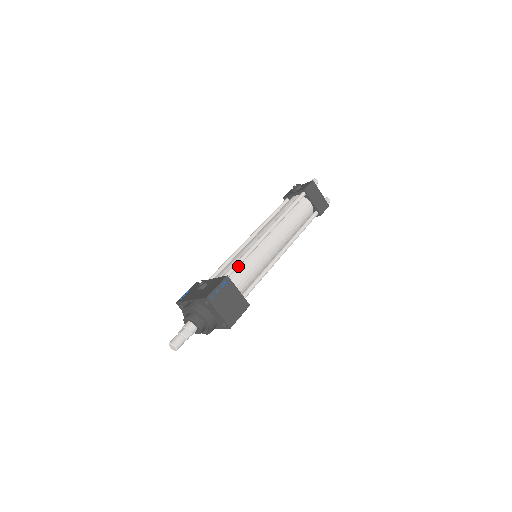
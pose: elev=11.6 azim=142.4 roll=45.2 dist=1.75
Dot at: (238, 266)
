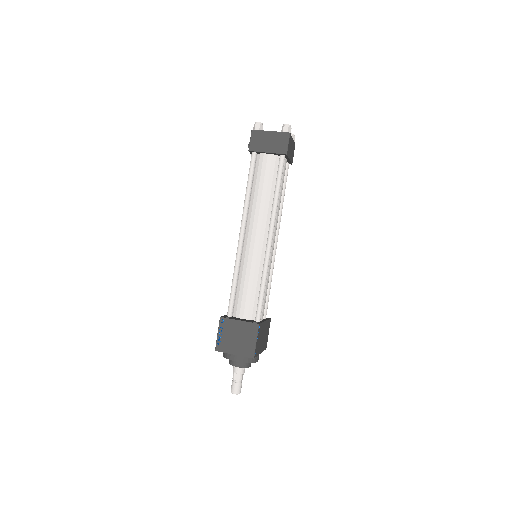
Dot at: (234, 291)
